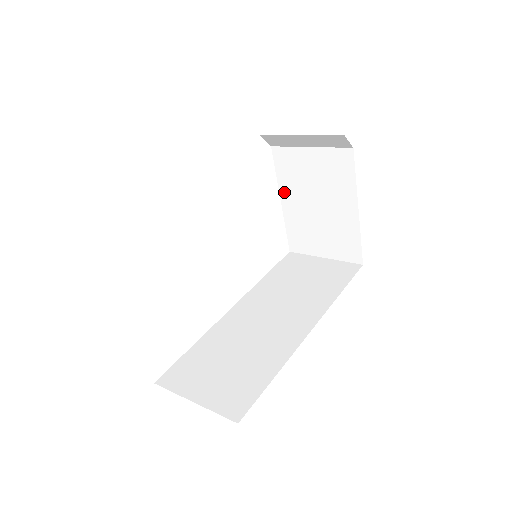
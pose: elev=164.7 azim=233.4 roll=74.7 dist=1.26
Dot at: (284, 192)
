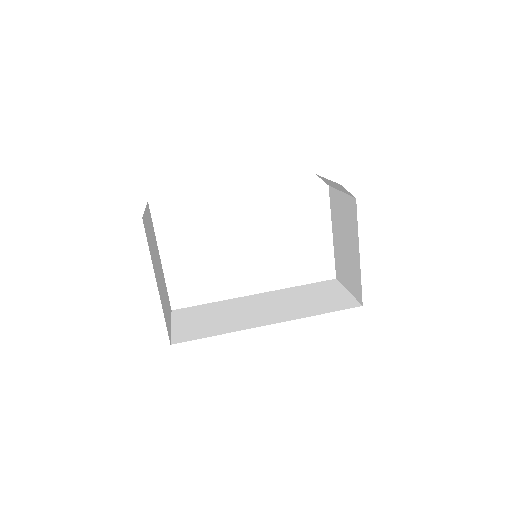
Dot at: (333, 225)
